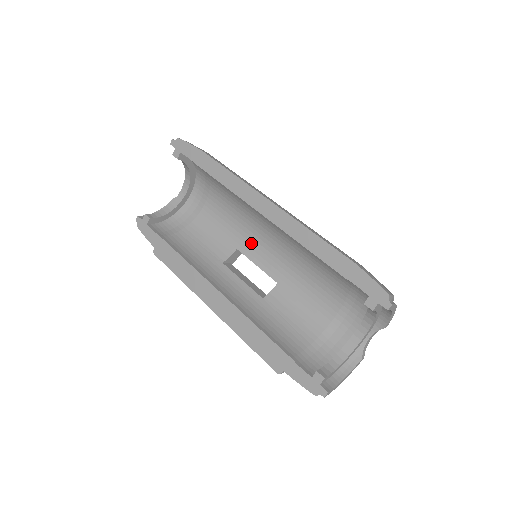
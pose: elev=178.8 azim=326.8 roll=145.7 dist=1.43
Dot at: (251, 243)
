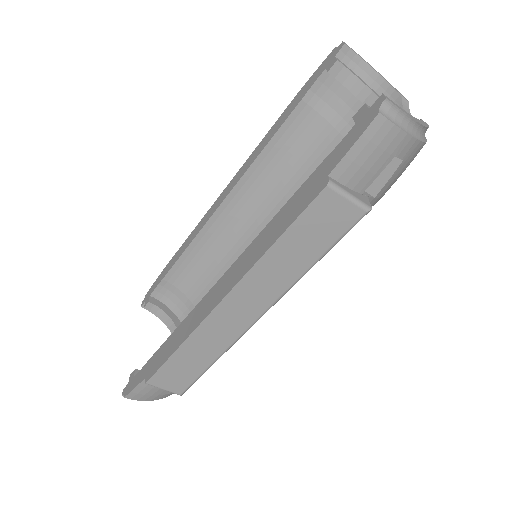
Dot at: occluded
